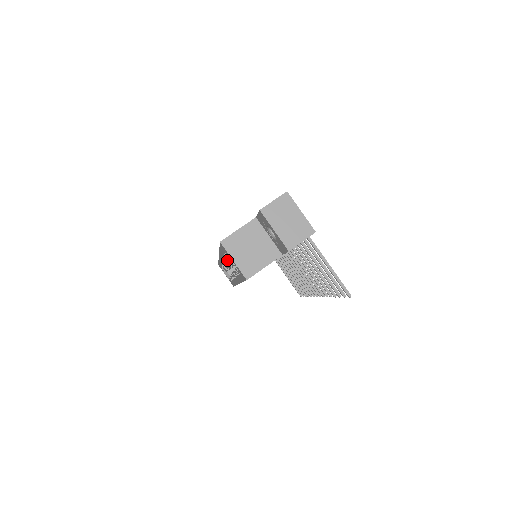
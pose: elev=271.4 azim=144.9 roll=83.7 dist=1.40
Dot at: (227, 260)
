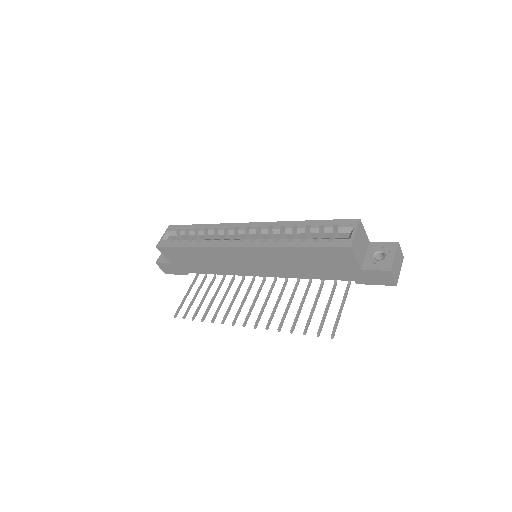
Dot at: (293, 229)
